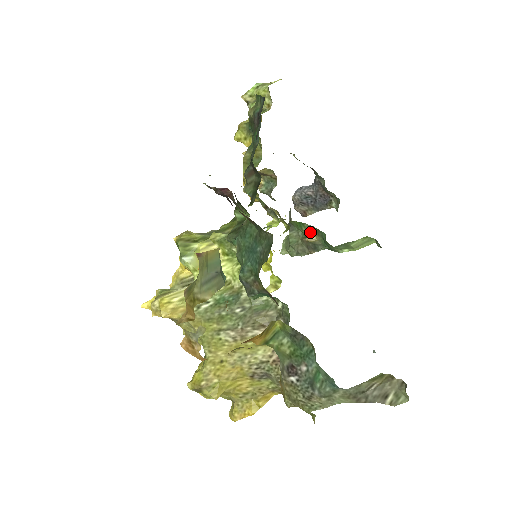
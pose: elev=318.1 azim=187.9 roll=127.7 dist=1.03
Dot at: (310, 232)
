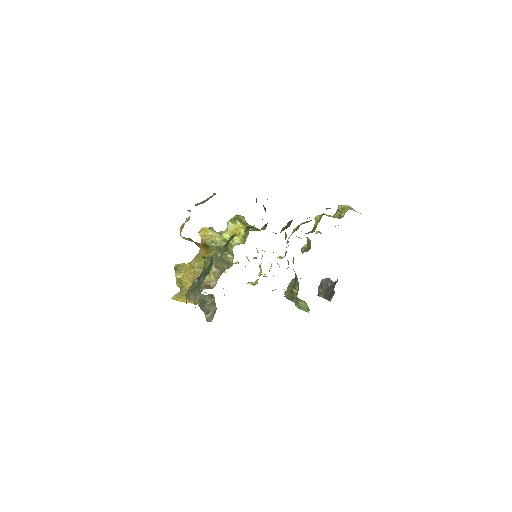
Dot at: (297, 286)
